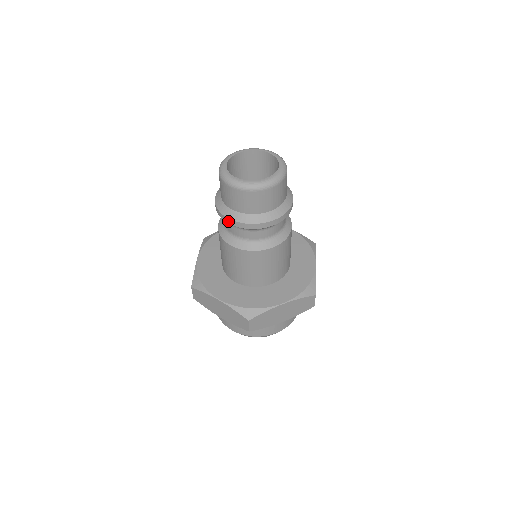
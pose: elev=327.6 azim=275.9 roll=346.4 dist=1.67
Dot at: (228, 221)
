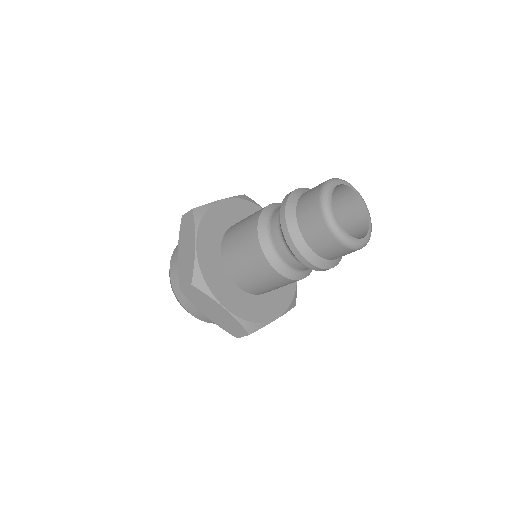
Dot at: (282, 215)
